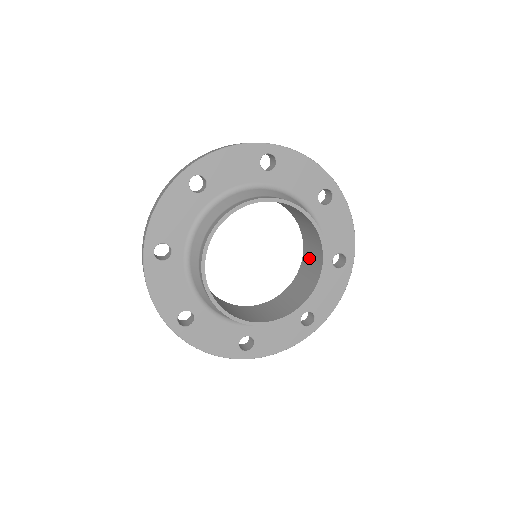
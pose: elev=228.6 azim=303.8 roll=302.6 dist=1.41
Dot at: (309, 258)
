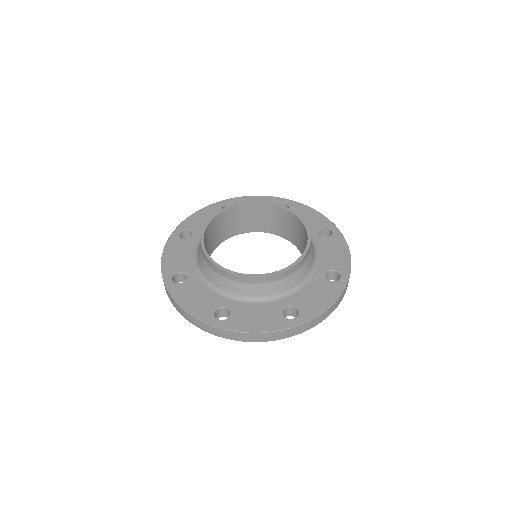
Dot at: (300, 241)
